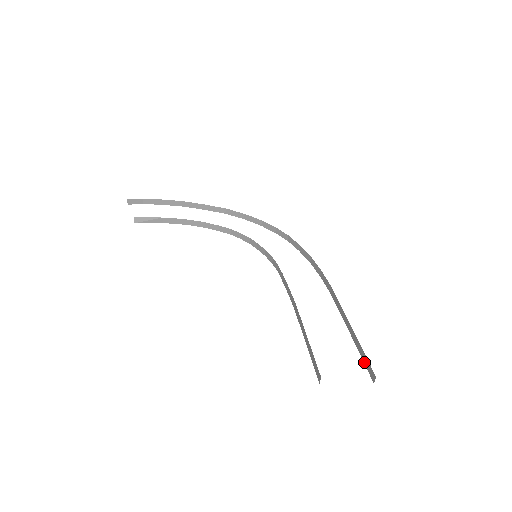
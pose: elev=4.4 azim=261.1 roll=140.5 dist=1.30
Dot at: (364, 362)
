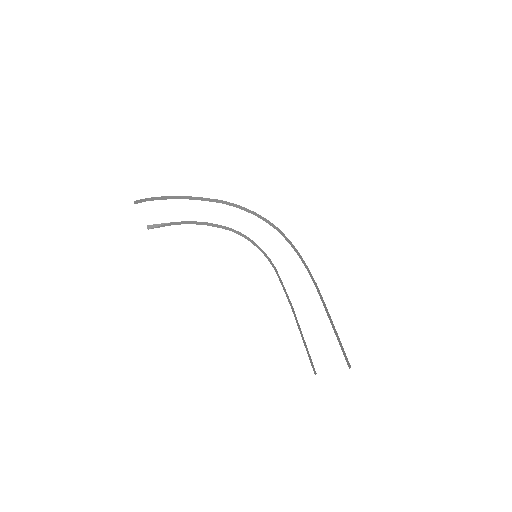
Dot at: (343, 352)
